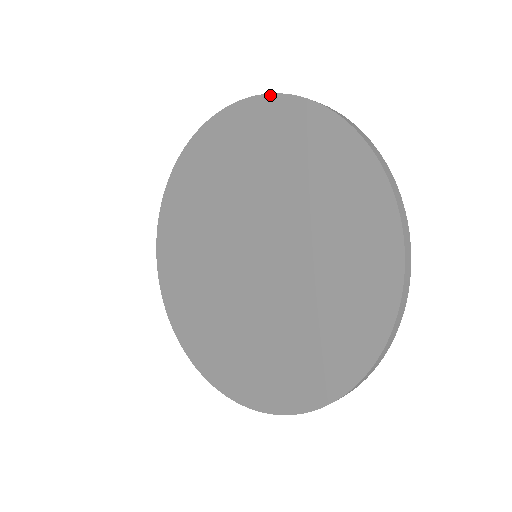
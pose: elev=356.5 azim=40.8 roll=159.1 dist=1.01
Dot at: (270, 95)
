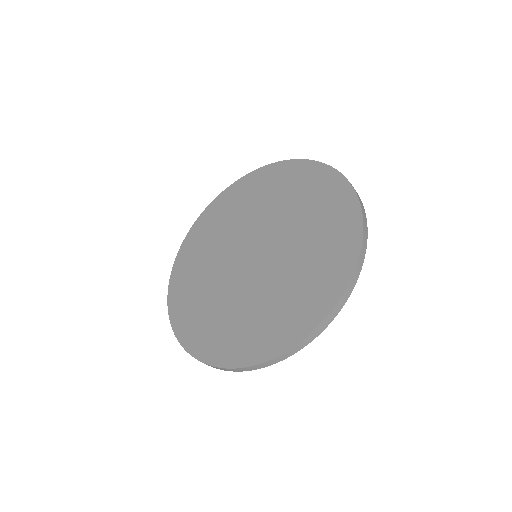
Dot at: (192, 227)
